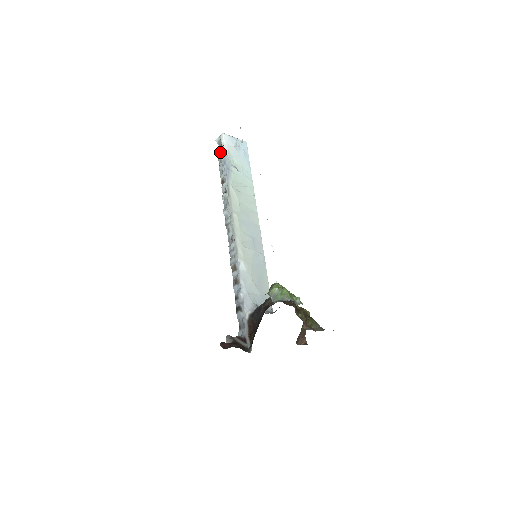
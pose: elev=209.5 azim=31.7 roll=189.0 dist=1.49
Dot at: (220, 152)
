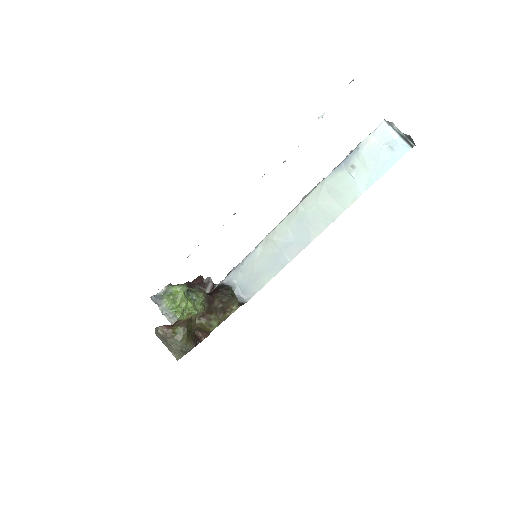
Dot at: occluded
